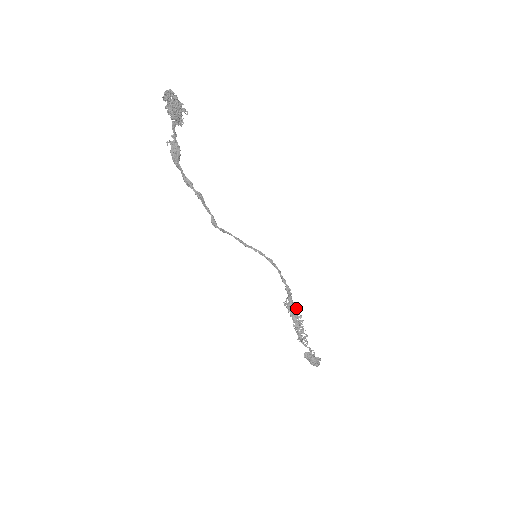
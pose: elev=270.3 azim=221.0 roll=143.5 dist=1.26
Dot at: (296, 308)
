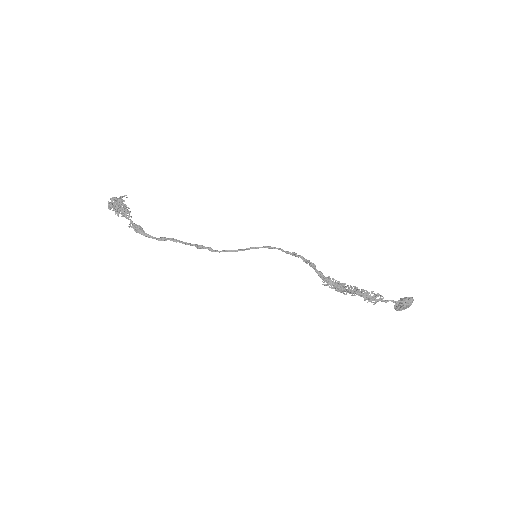
Dot at: (337, 281)
